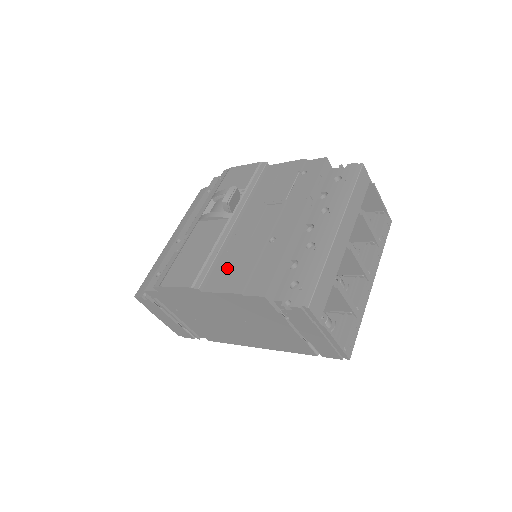
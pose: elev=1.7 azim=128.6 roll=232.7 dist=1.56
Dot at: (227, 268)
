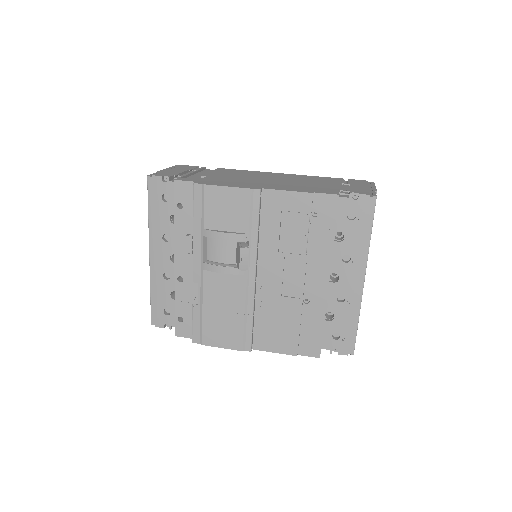
Dot at: (269, 329)
